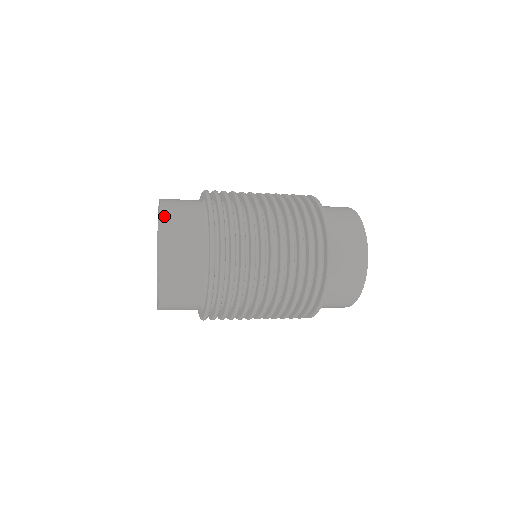
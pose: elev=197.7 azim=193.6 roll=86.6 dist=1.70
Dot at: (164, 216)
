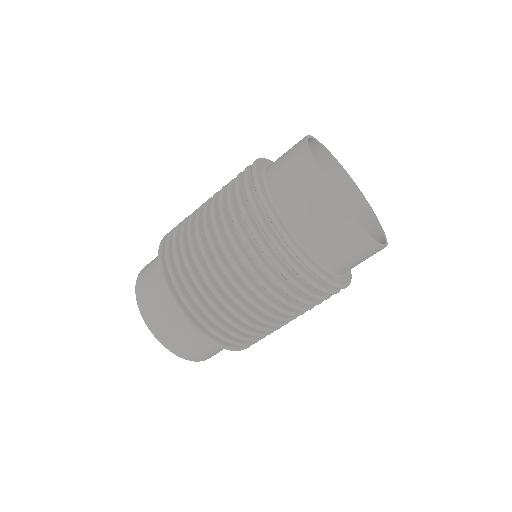
Dot at: (151, 327)
